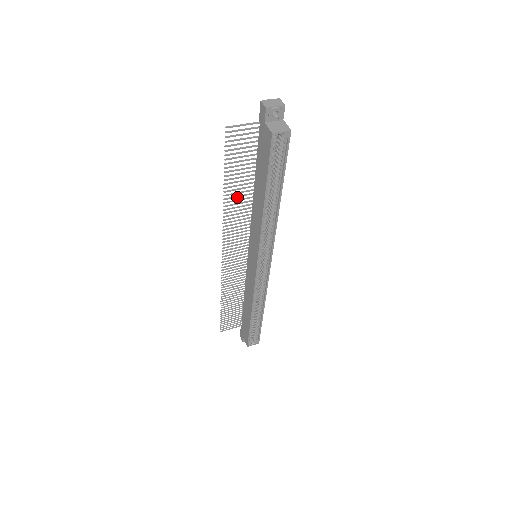
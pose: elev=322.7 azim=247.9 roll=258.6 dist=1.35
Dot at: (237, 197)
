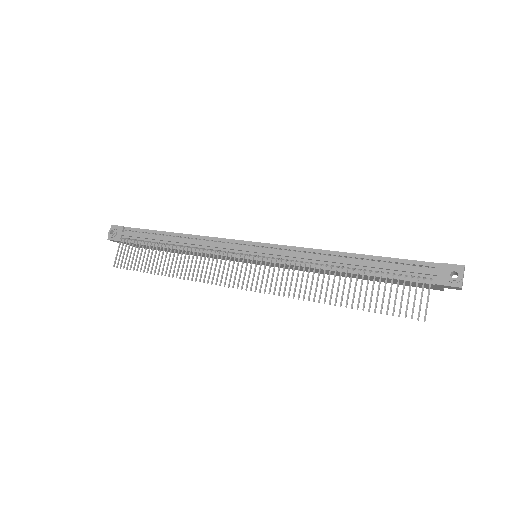
Dot at: (327, 287)
